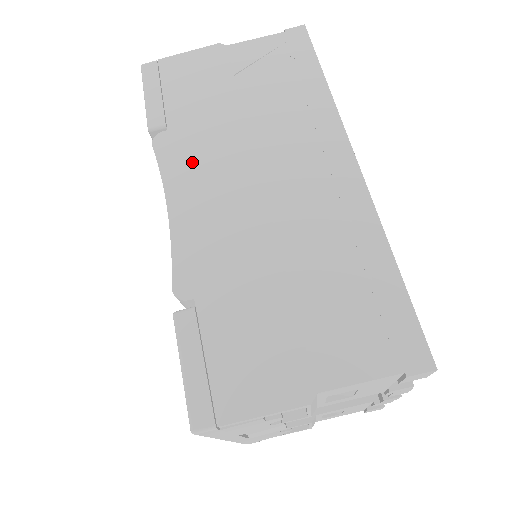
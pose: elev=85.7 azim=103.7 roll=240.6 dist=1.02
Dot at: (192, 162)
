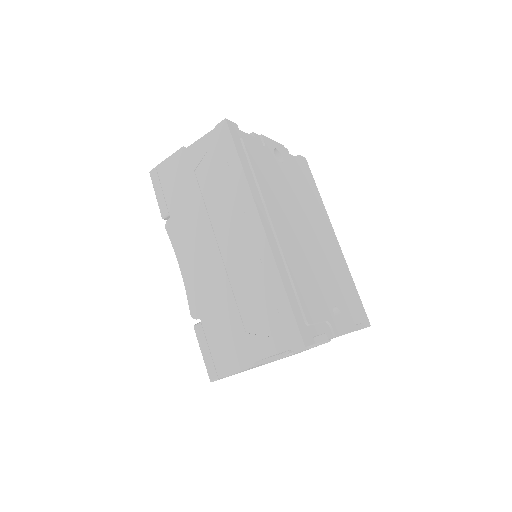
Dot at: (185, 238)
